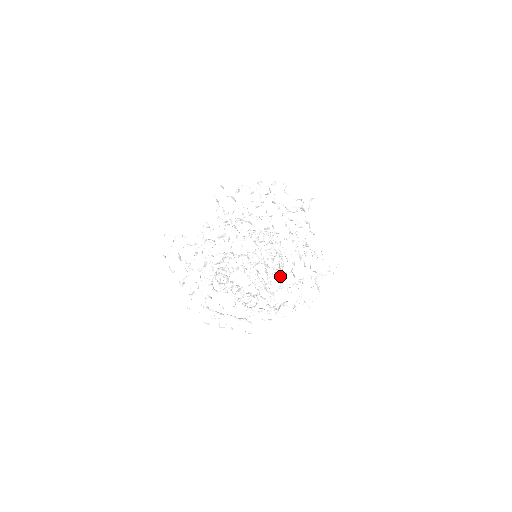
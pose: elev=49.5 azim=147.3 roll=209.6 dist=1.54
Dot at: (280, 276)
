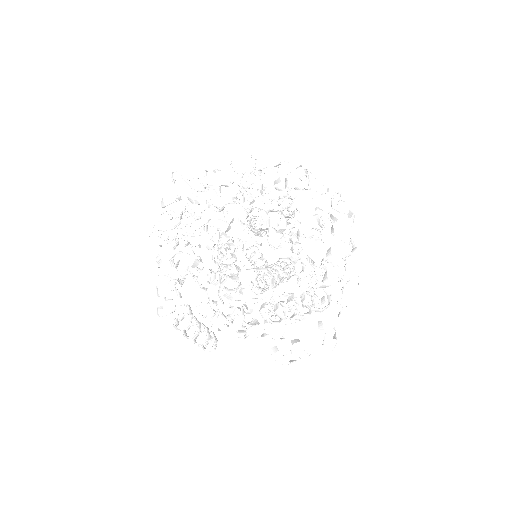
Dot at: occluded
